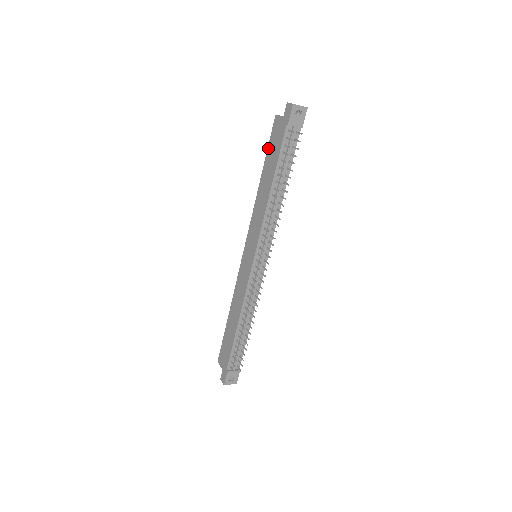
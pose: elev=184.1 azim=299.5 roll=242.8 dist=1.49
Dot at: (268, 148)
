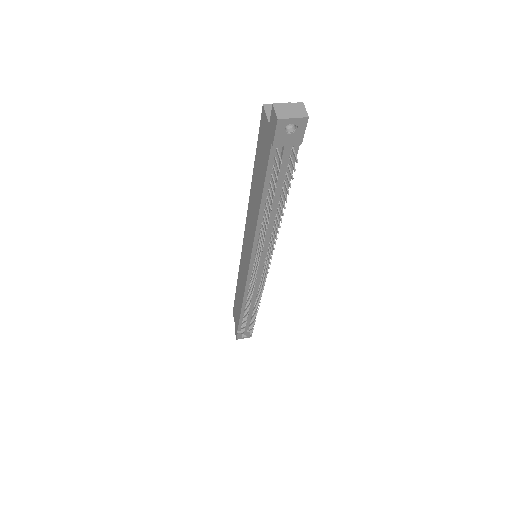
Dot at: (257, 148)
